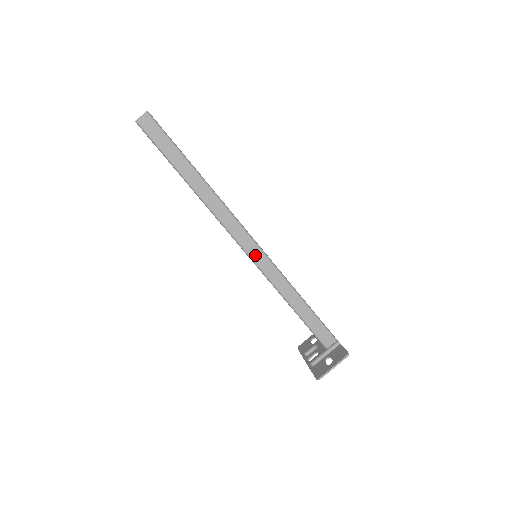
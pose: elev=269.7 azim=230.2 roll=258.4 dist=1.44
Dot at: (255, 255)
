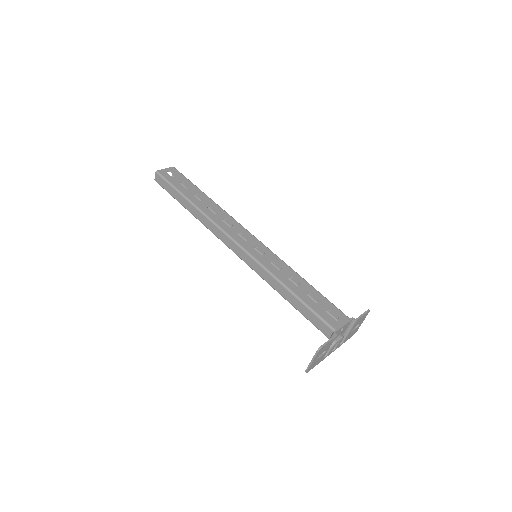
Dot at: (244, 258)
